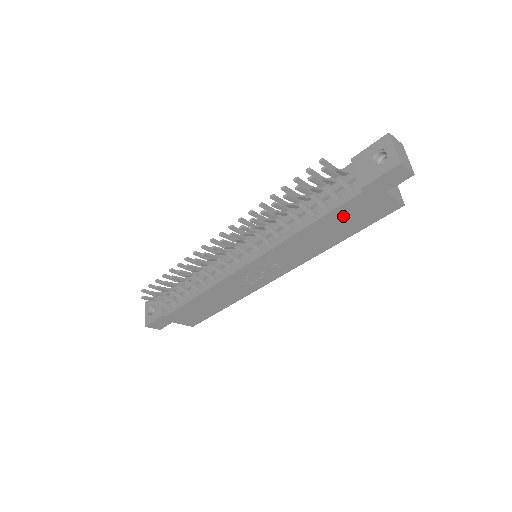
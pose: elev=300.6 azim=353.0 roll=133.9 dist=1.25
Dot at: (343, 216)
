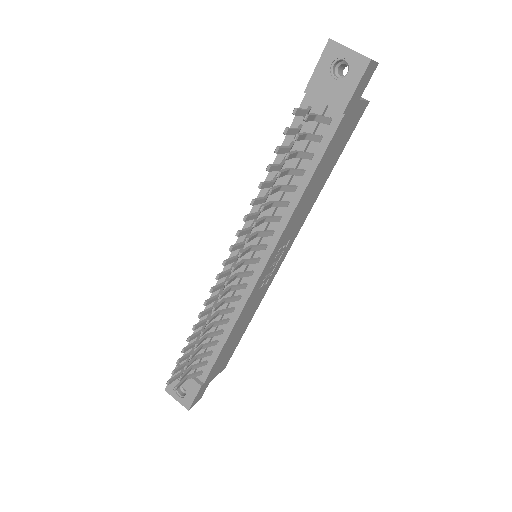
Dot at: (330, 153)
